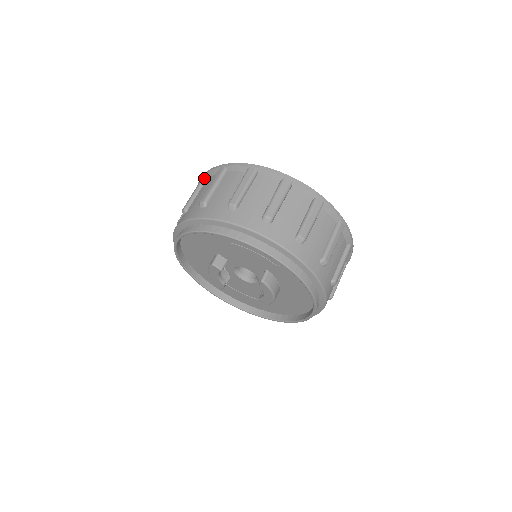
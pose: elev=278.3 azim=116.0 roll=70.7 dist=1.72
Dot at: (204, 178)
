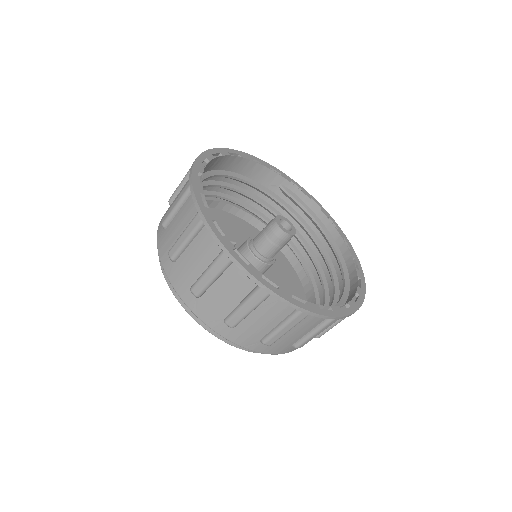
Dot at: (188, 190)
